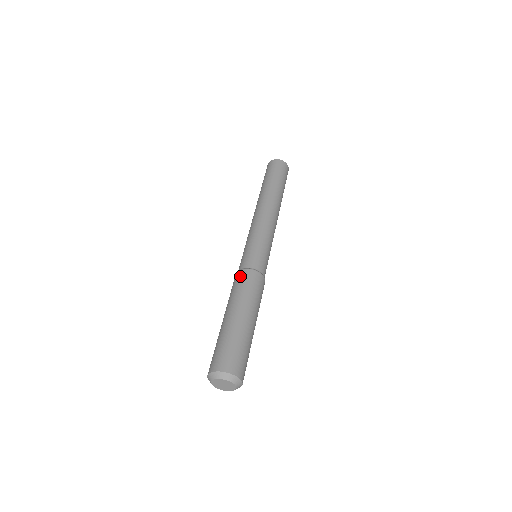
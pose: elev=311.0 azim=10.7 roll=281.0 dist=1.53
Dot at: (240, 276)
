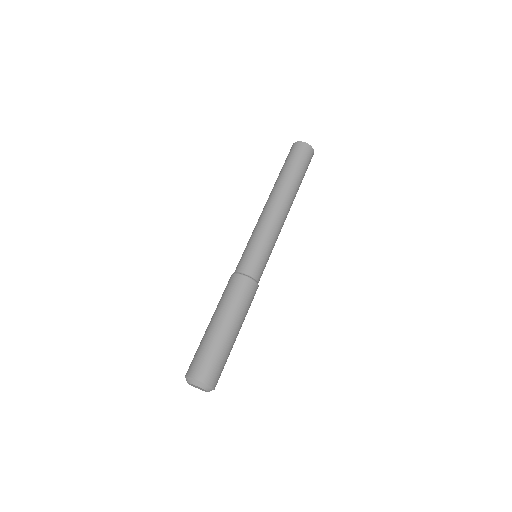
Dot at: (232, 281)
